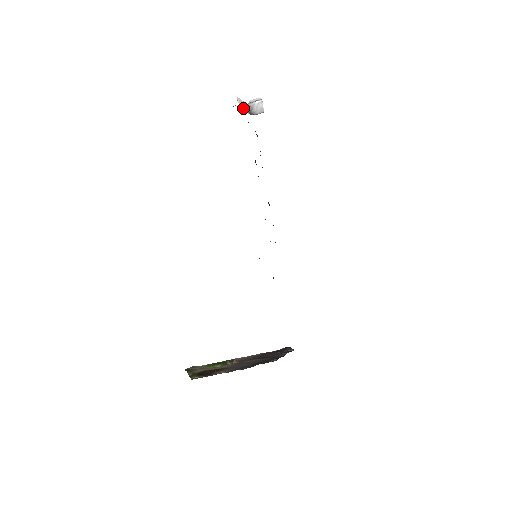
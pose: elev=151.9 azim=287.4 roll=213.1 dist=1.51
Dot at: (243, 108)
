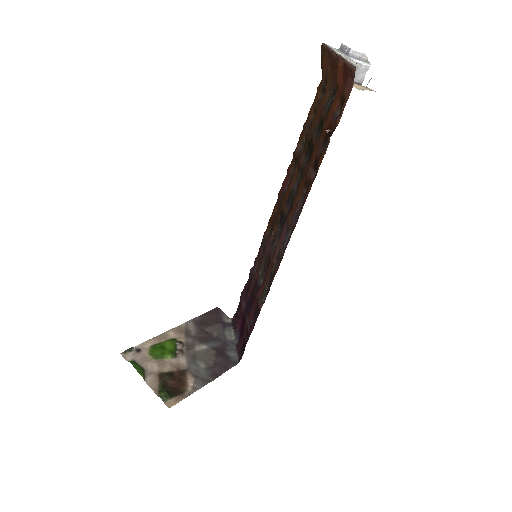
Dot at: occluded
